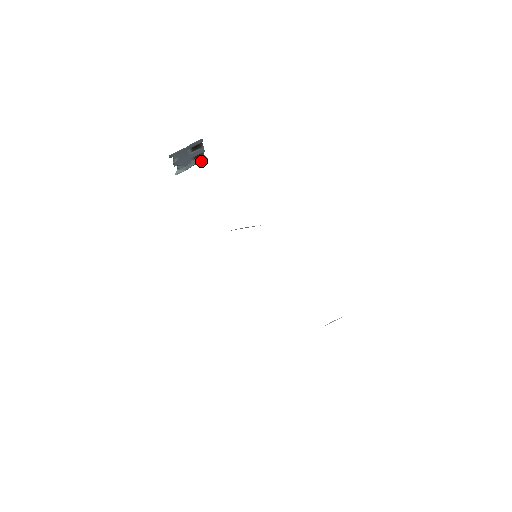
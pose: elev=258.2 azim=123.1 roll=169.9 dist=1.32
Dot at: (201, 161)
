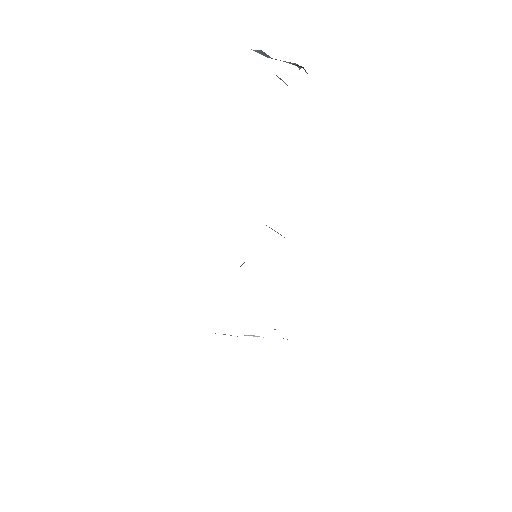
Dot at: occluded
